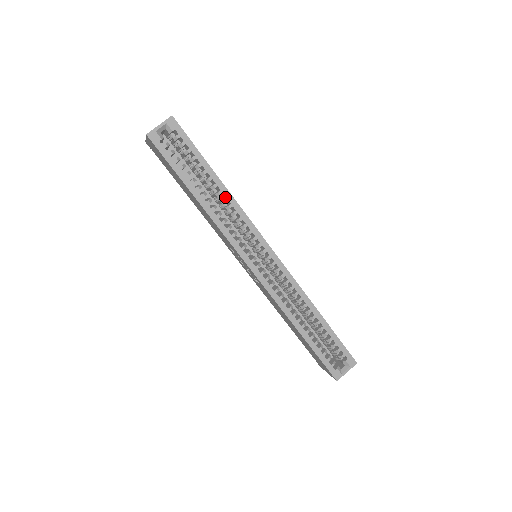
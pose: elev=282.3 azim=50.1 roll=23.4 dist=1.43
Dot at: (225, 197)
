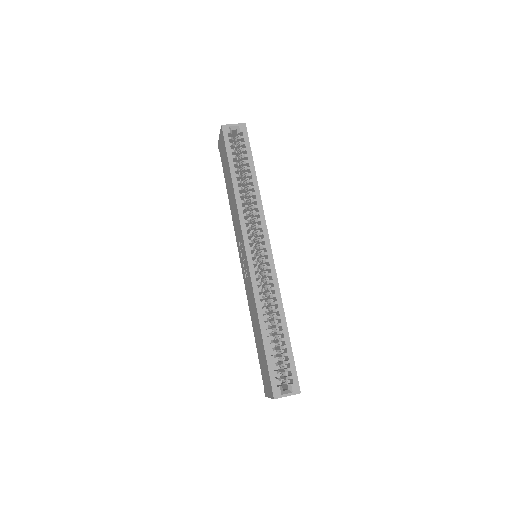
Dot at: (254, 192)
